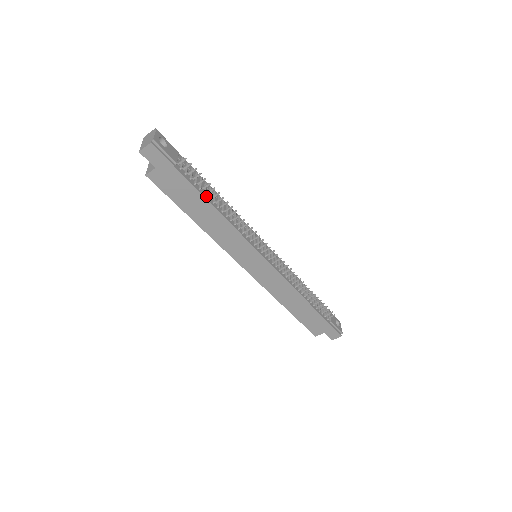
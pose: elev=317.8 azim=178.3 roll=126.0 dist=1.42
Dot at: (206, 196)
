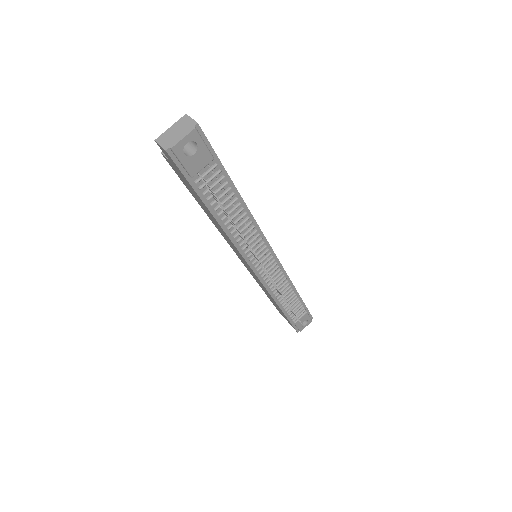
Dot at: (216, 211)
